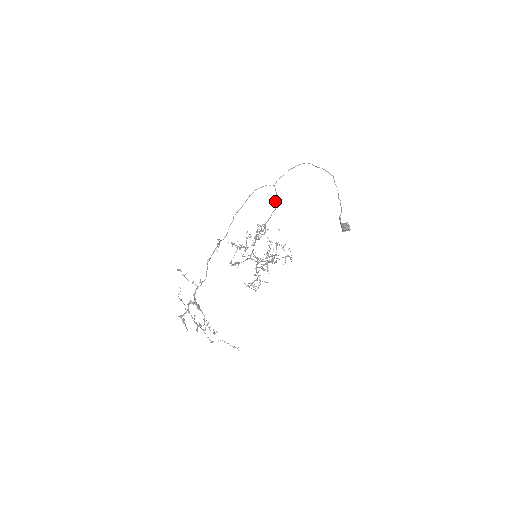
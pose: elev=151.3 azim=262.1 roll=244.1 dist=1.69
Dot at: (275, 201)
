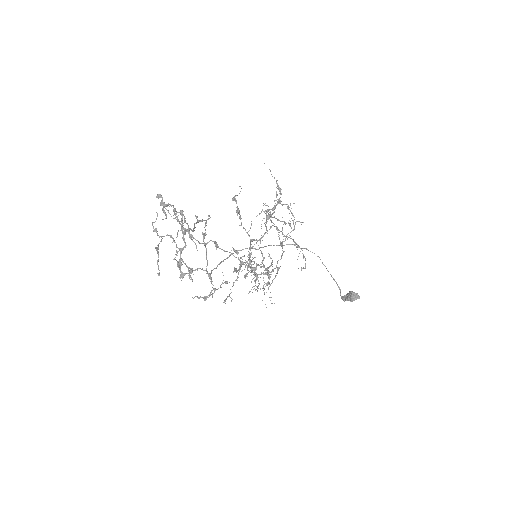
Dot at: (262, 262)
